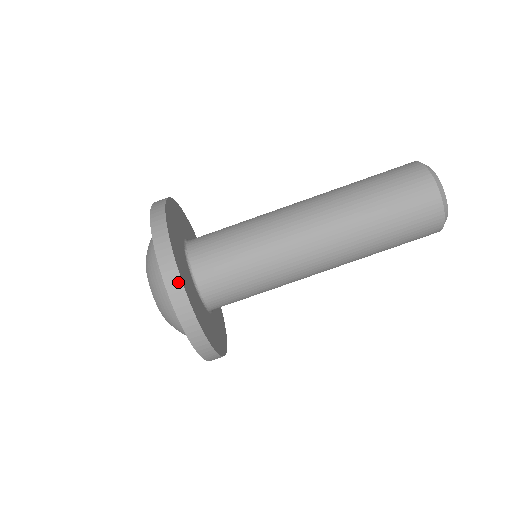
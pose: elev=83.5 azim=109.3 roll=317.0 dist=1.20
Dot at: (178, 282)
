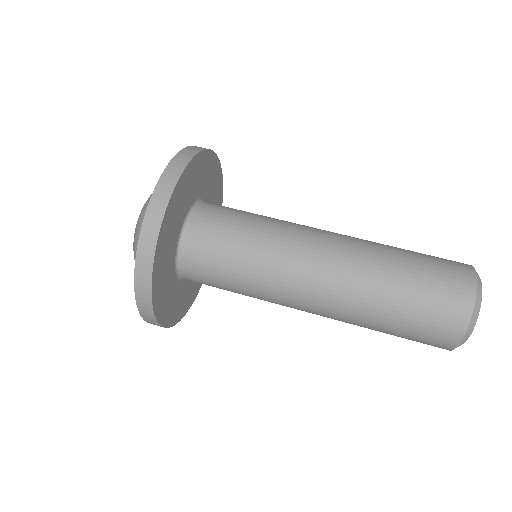
Dot at: (152, 247)
